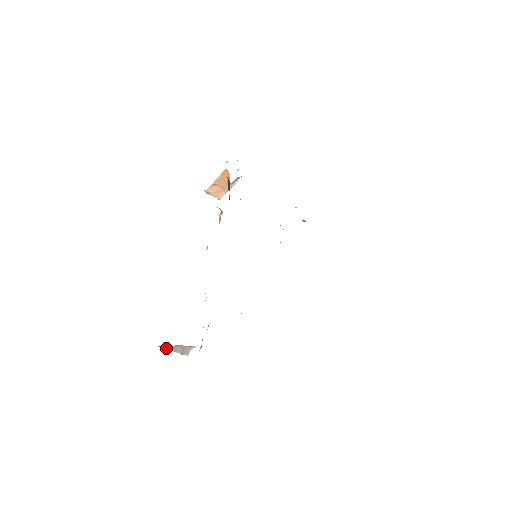
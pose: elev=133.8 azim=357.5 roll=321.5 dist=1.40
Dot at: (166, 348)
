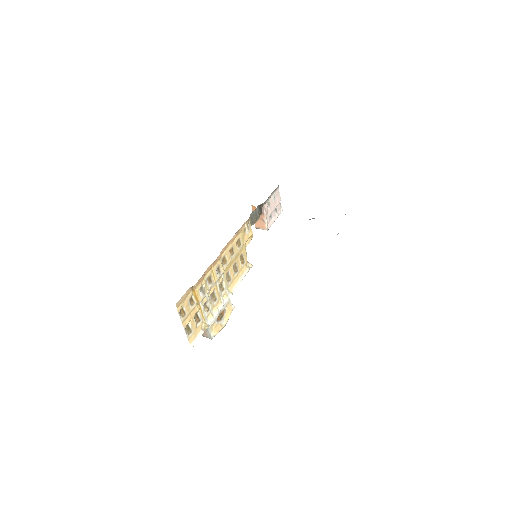
Dot at: occluded
